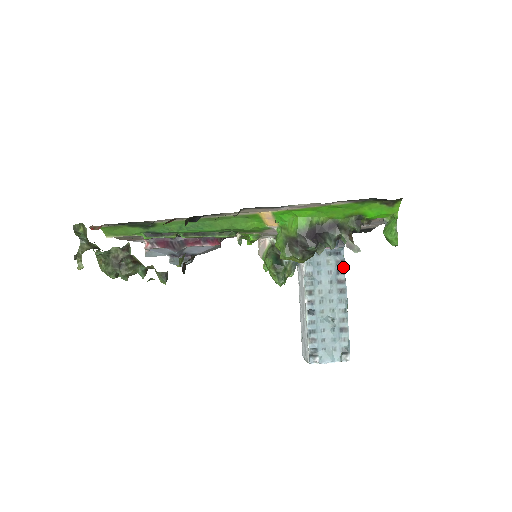
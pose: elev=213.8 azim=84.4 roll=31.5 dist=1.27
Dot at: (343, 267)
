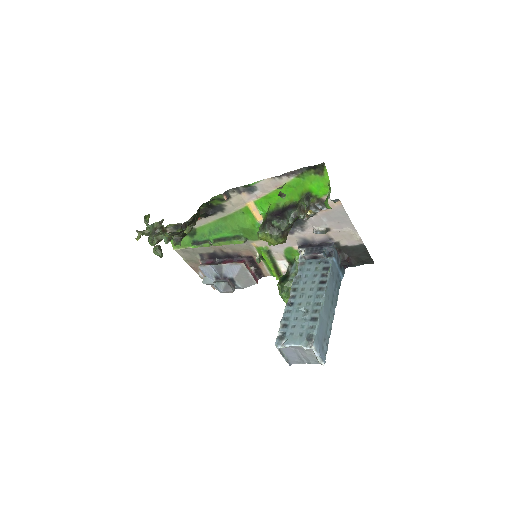
Dot at: (327, 272)
